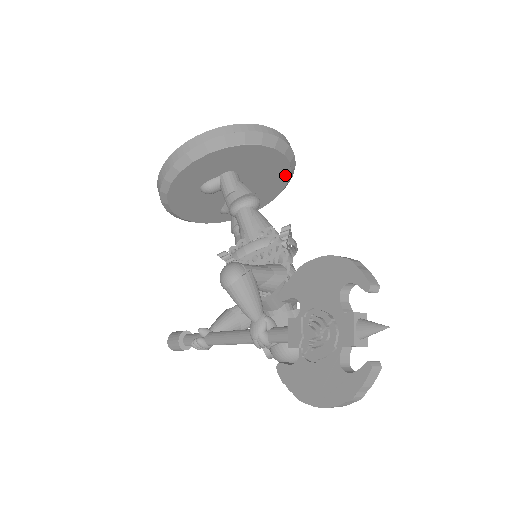
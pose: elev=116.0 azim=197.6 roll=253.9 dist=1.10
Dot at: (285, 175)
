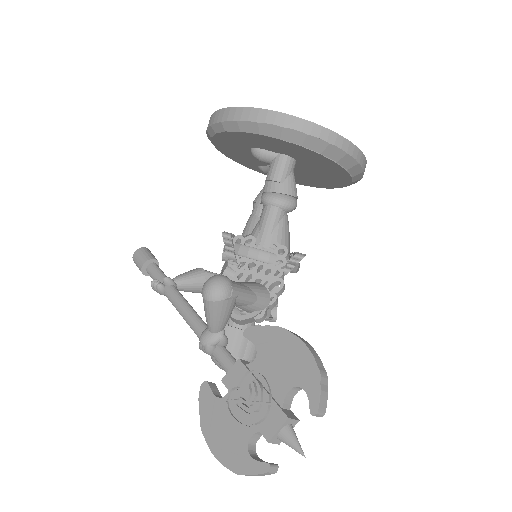
Dot at: (340, 184)
